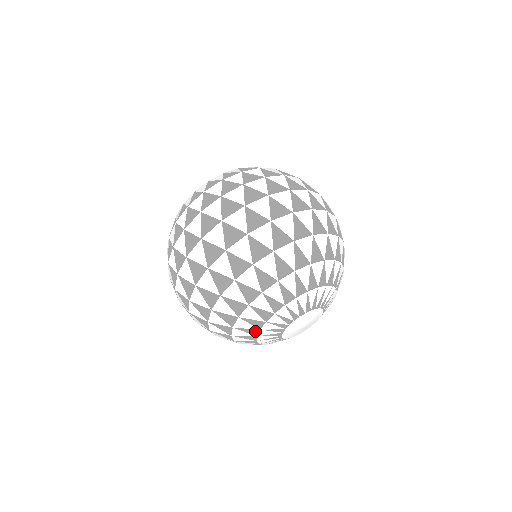
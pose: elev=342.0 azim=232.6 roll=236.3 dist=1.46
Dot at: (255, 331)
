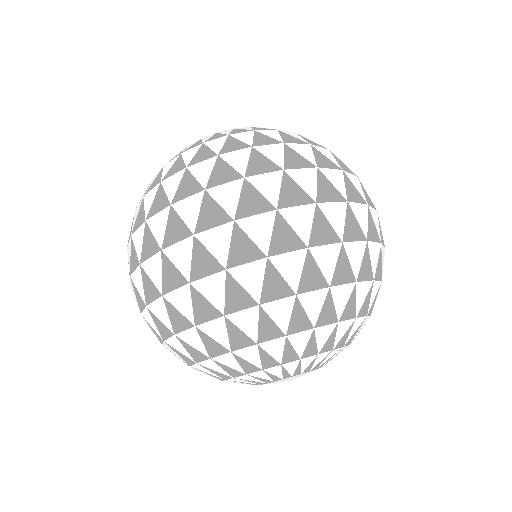
Dot at: (272, 363)
